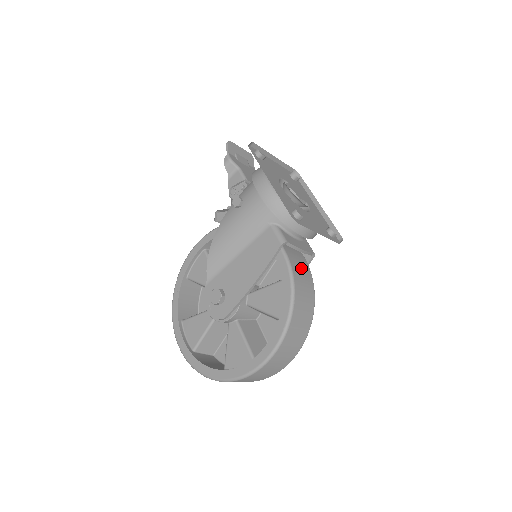
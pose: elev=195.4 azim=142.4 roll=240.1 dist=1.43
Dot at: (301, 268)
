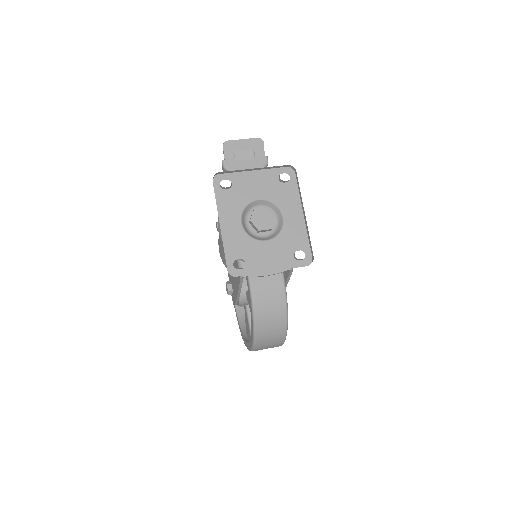
Dot at: (268, 290)
